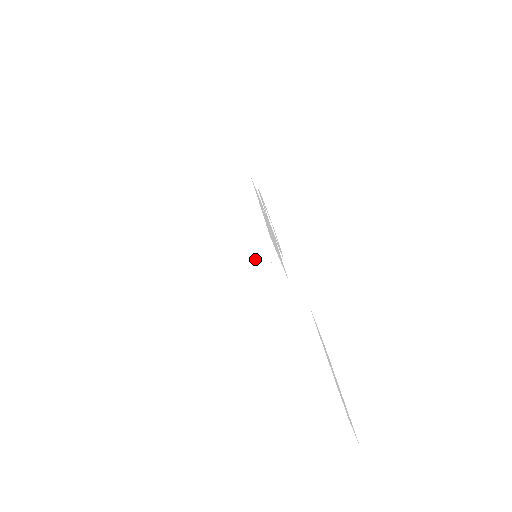
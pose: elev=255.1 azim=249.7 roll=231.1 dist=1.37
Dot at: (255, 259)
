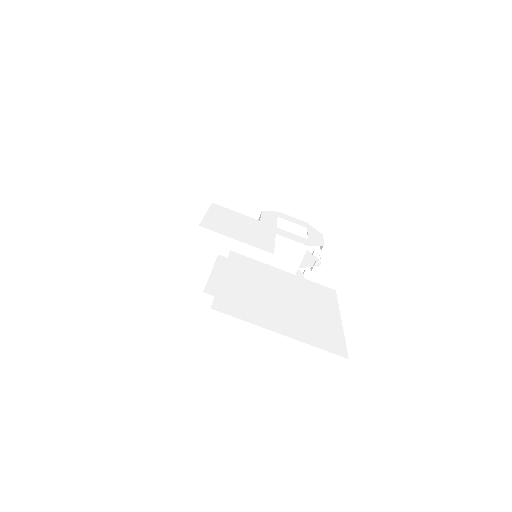
Dot at: (215, 252)
